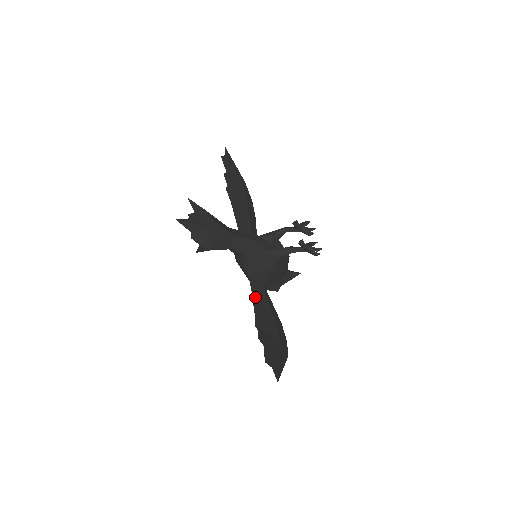
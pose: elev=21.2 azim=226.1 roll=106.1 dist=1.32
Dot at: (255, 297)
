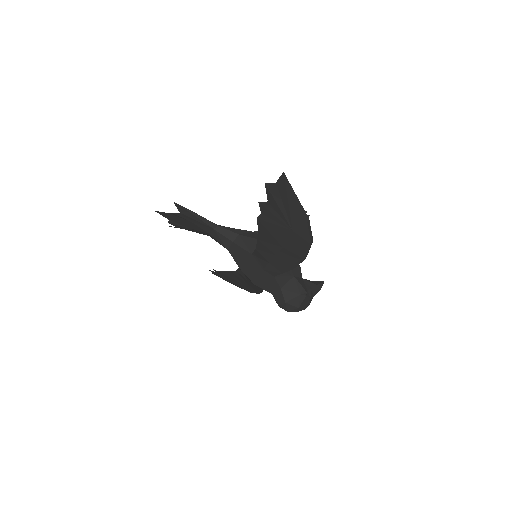
Dot at: (260, 245)
